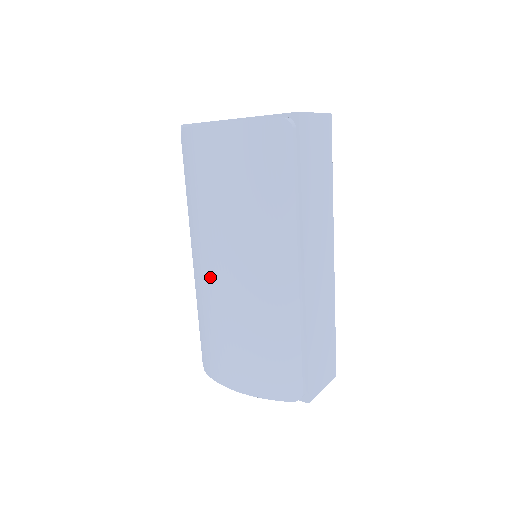
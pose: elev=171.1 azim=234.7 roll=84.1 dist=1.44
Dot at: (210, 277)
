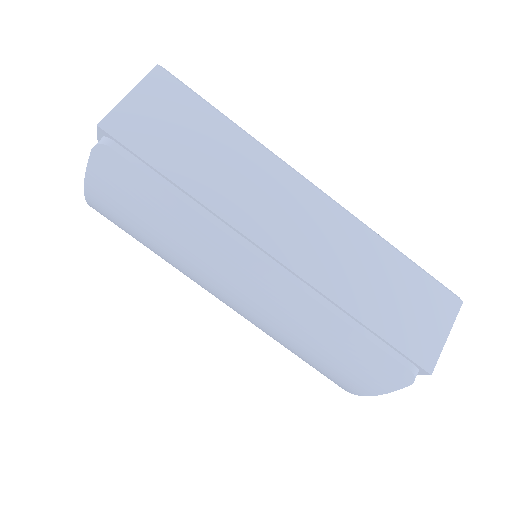
Dot at: occluded
